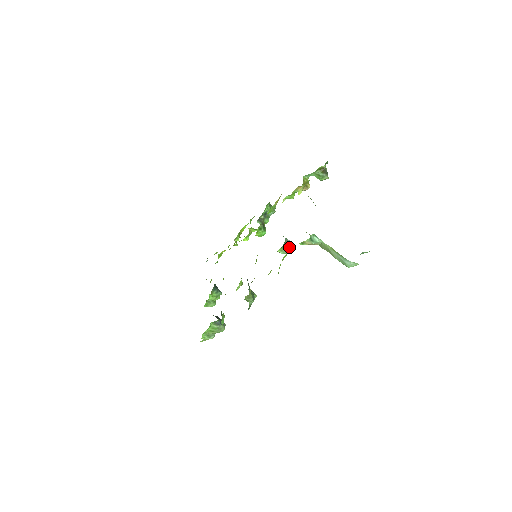
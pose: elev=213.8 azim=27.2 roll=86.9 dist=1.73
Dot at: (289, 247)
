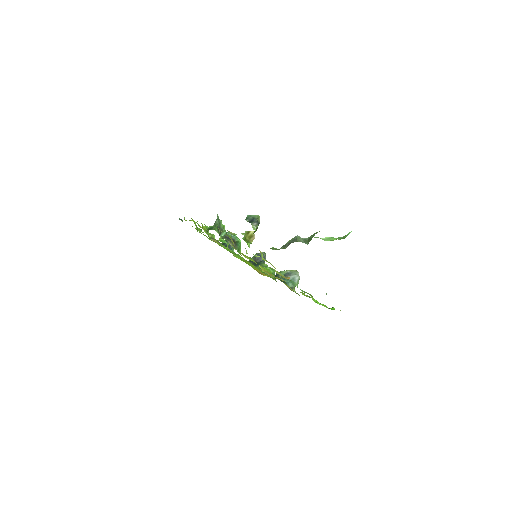
Dot at: (299, 279)
